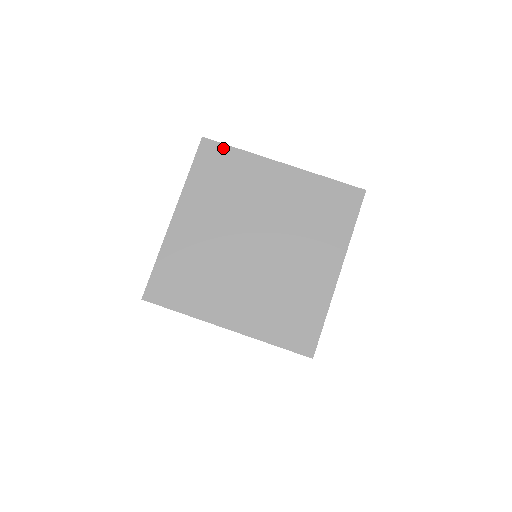
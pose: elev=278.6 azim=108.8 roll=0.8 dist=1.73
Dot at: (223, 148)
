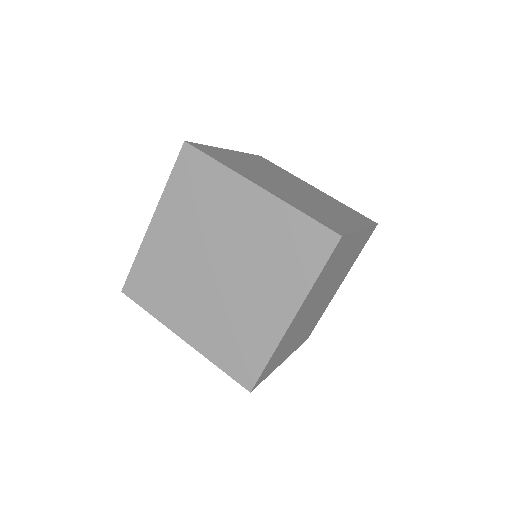
Dot at: (274, 164)
